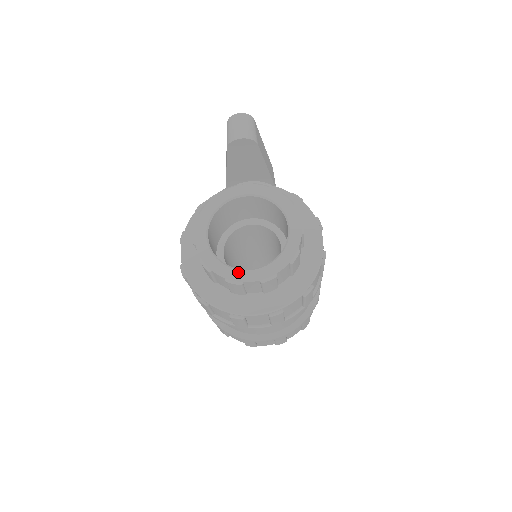
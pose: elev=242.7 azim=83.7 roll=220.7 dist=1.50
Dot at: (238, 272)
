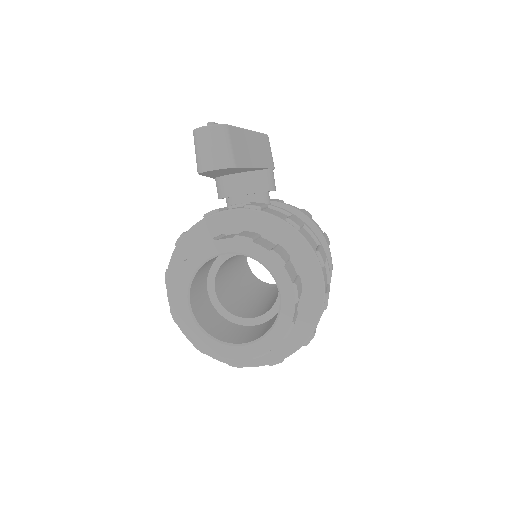
Dot at: (228, 348)
